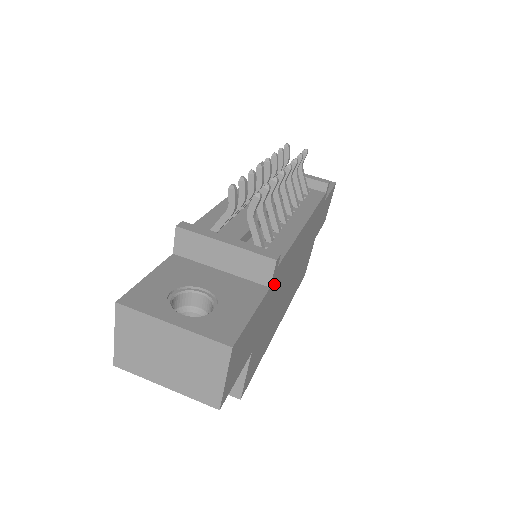
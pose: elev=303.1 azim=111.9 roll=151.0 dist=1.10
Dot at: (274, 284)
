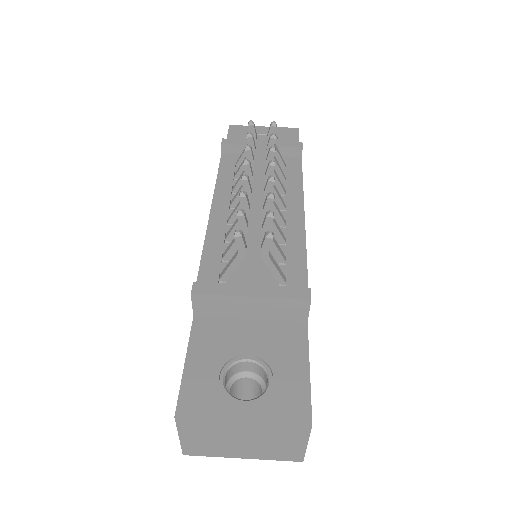
Dot at: occluded
